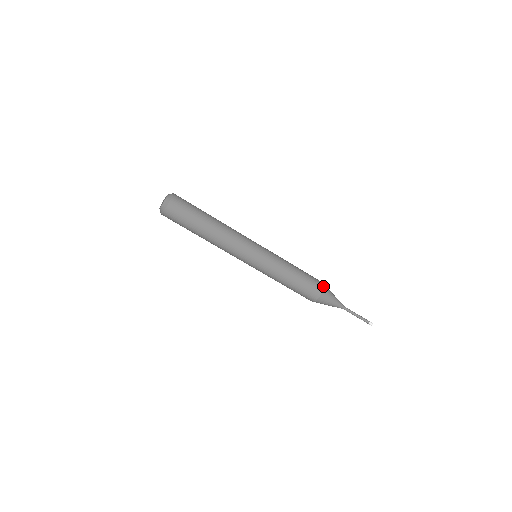
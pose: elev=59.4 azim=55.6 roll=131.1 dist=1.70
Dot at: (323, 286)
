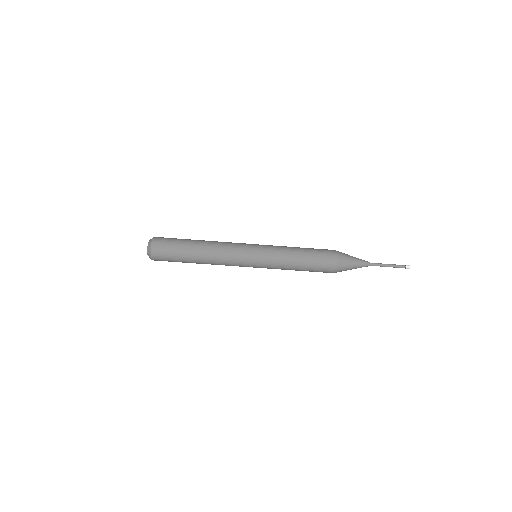
Dot at: (335, 253)
